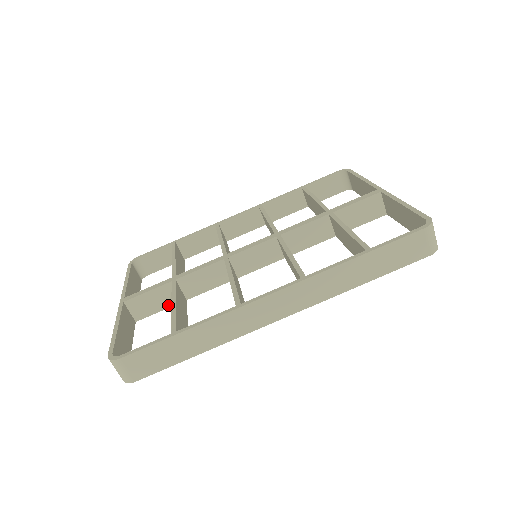
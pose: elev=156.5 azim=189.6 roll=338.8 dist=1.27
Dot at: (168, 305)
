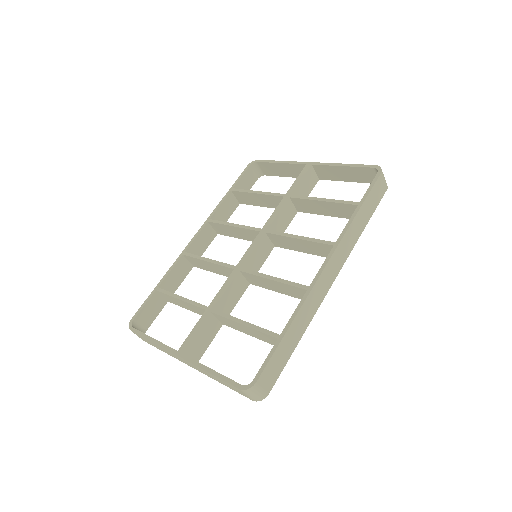
Dot at: (214, 334)
